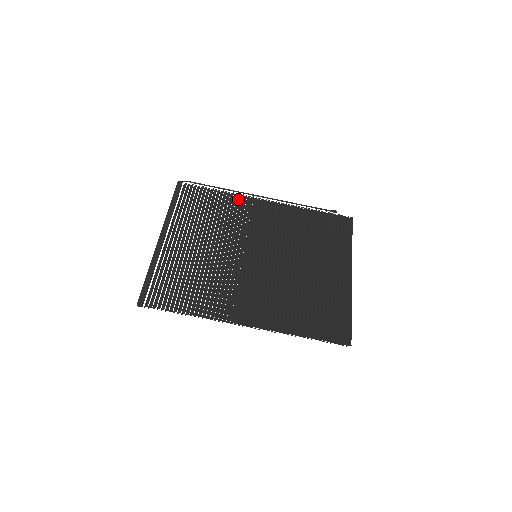
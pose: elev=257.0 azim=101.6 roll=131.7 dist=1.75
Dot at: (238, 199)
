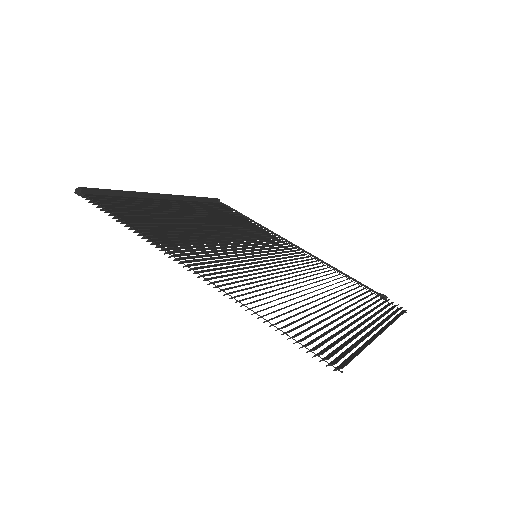
Dot at: occluded
